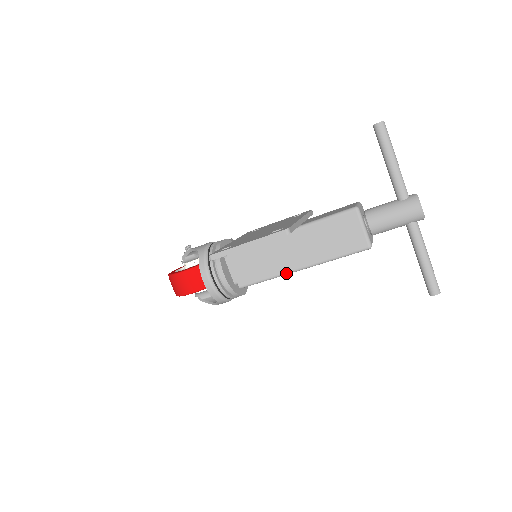
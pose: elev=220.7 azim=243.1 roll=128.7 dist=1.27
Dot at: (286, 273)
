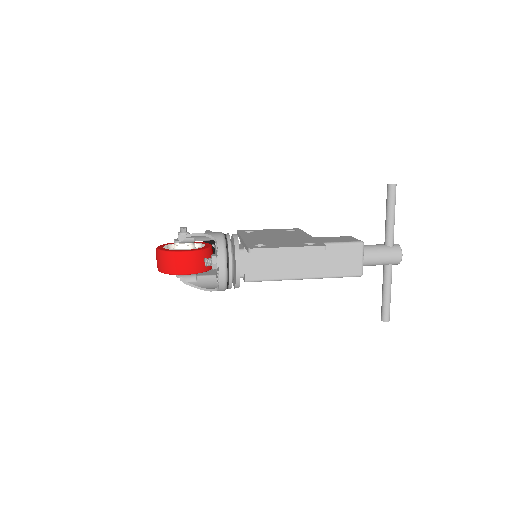
Dot at: (290, 279)
